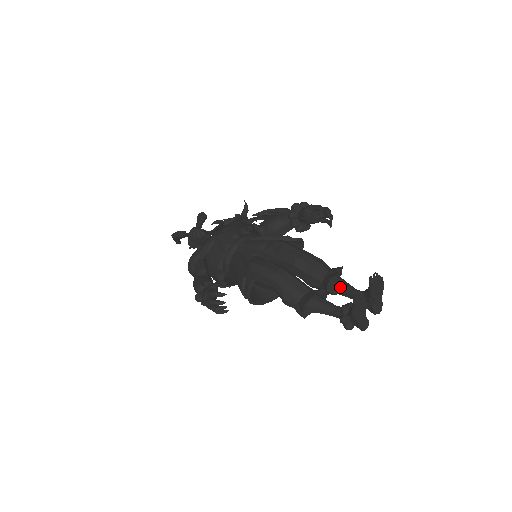
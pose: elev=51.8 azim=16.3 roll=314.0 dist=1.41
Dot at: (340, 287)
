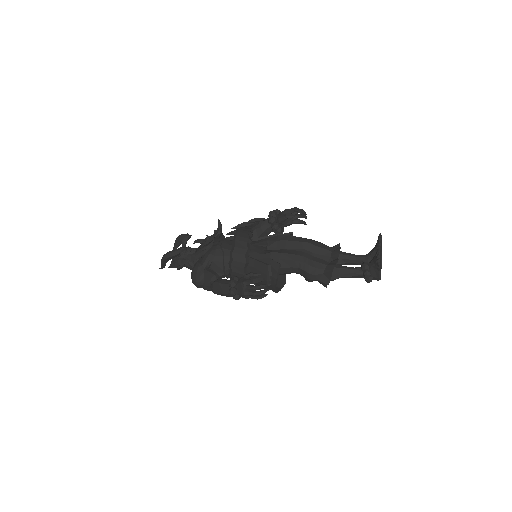
Dot at: (346, 257)
